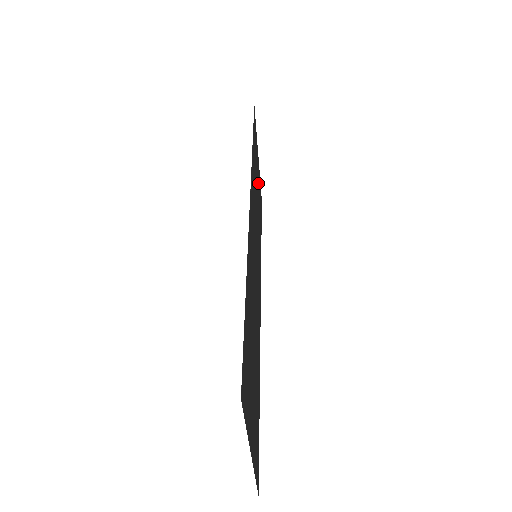
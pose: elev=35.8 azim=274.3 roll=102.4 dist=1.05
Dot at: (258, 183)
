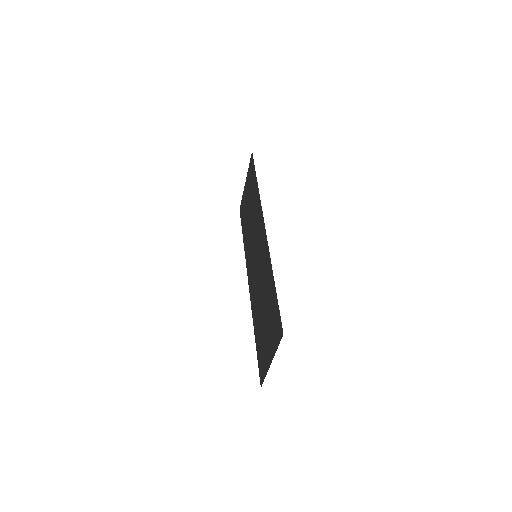
Dot at: (247, 202)
